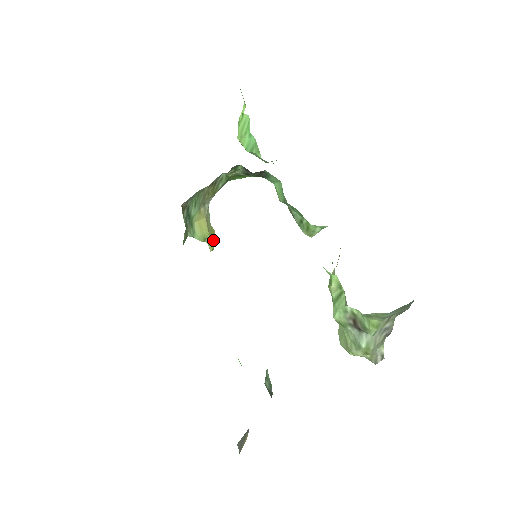
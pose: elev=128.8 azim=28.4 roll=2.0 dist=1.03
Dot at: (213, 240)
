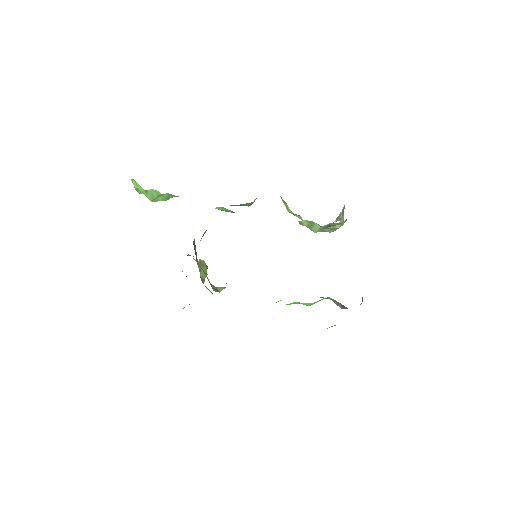
Dot at: (205, 264)
